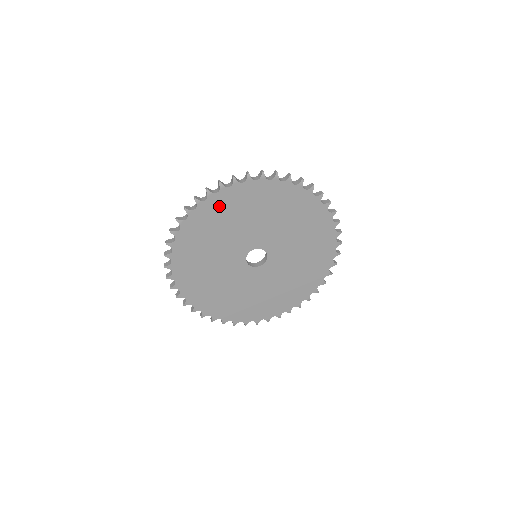
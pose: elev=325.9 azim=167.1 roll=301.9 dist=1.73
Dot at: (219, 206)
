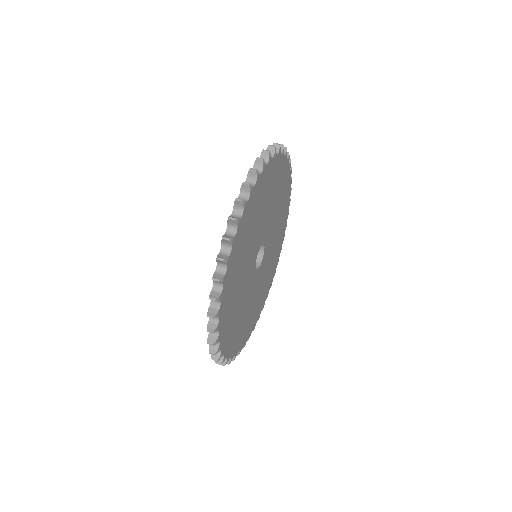
Dot at: (228, 289)
